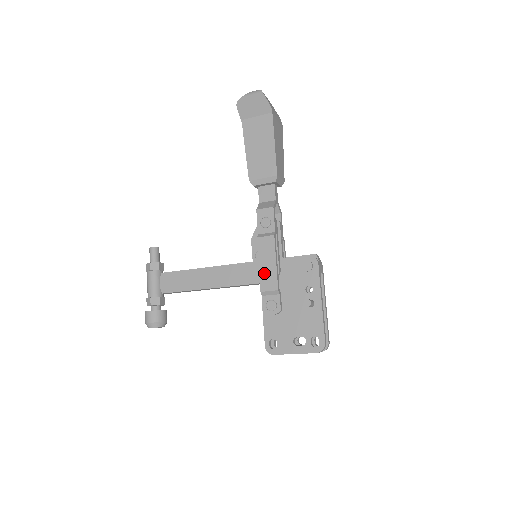
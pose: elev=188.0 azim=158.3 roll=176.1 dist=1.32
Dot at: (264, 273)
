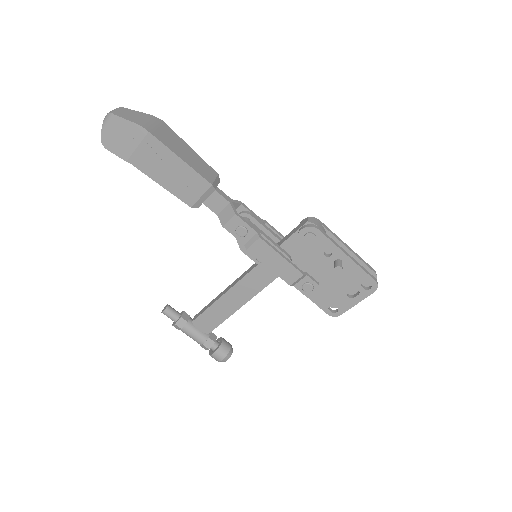
Dot at: (280, 271)
